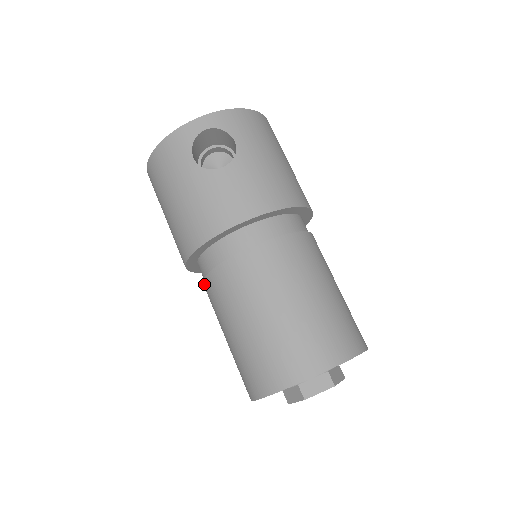
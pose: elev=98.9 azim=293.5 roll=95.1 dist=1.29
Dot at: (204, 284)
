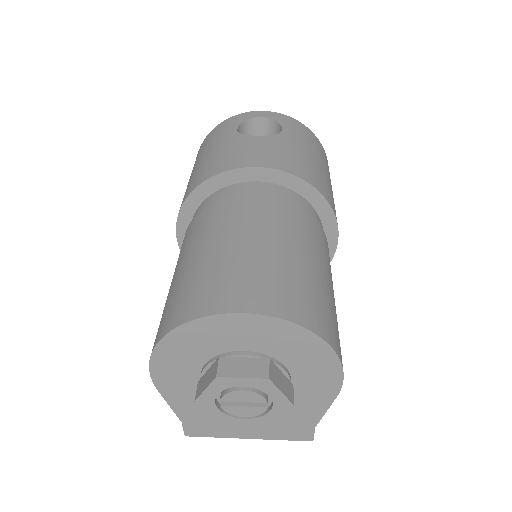
Dot at: occluded
